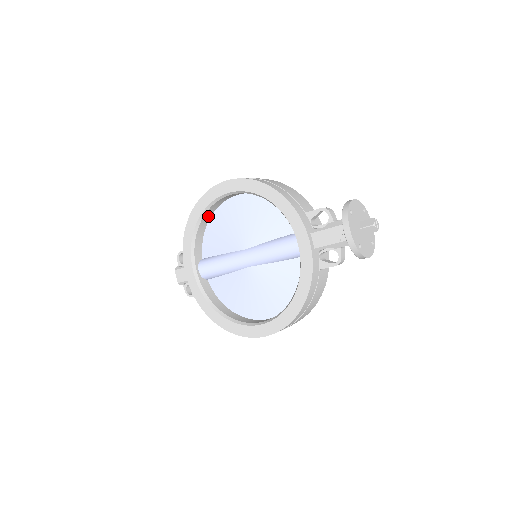
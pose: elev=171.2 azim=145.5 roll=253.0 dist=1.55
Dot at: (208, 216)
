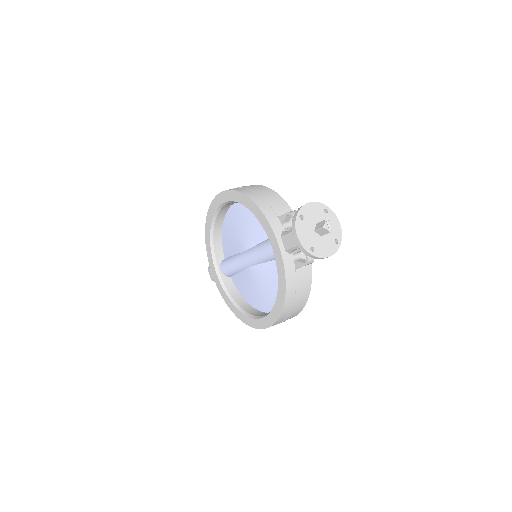
Dot at: (220, 222)
